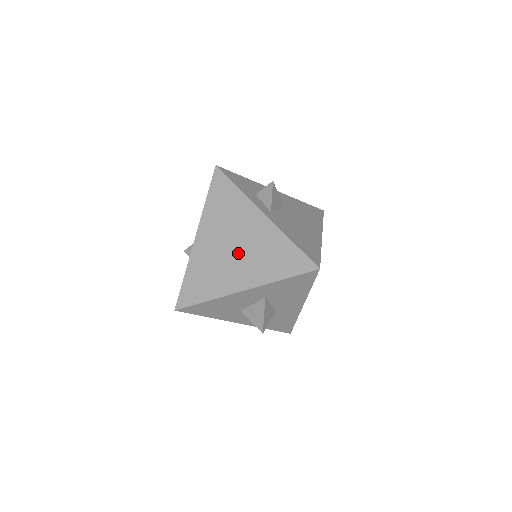
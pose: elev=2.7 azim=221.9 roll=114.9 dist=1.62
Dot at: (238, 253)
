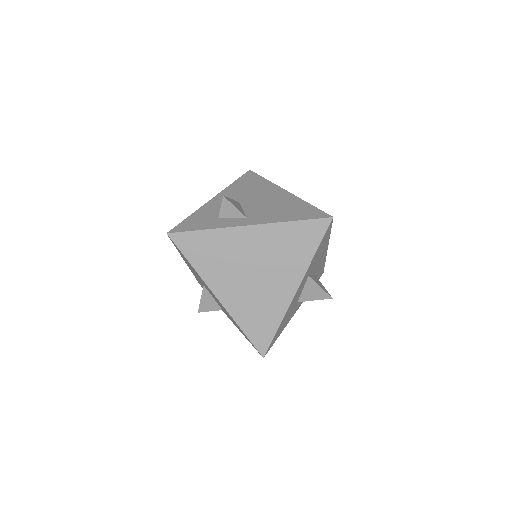
Dot at: (263, 272)
